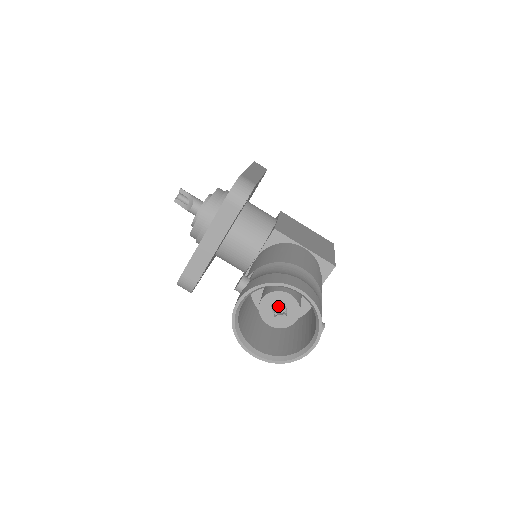
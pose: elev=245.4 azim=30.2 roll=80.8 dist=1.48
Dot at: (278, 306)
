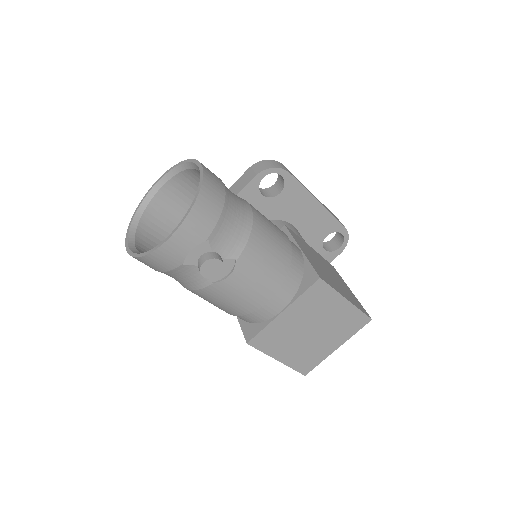
Dot at: occluded
